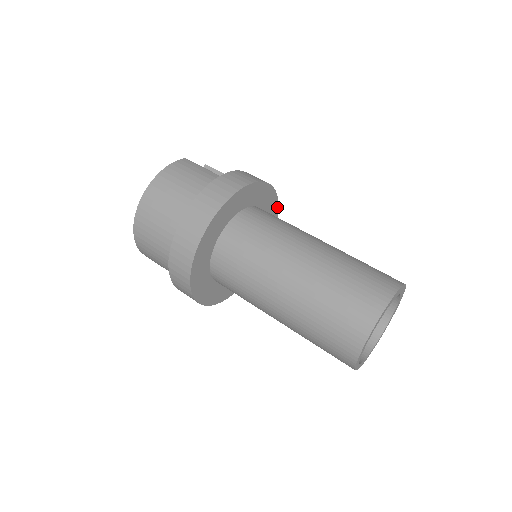
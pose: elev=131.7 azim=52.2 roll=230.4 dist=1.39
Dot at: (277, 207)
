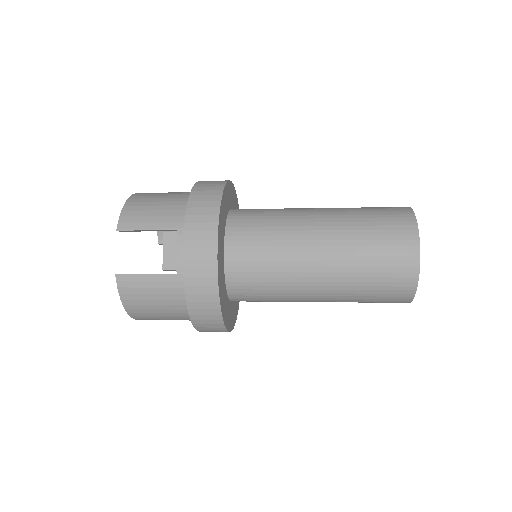
Dot at: (238, 307)
